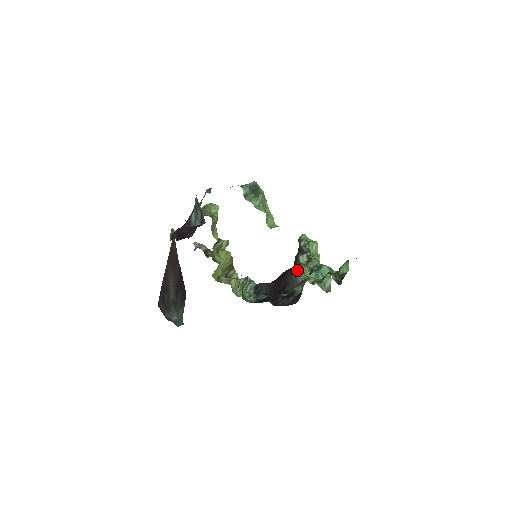
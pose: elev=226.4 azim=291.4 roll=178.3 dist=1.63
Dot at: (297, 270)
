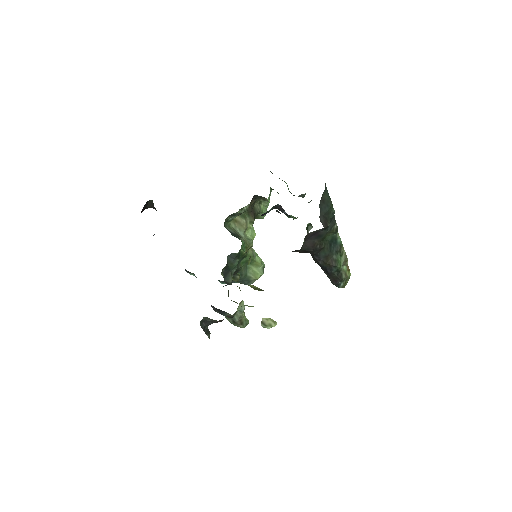
Dot at: occluded
